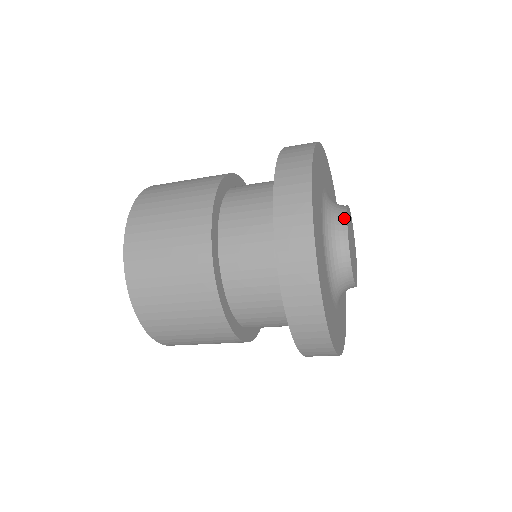
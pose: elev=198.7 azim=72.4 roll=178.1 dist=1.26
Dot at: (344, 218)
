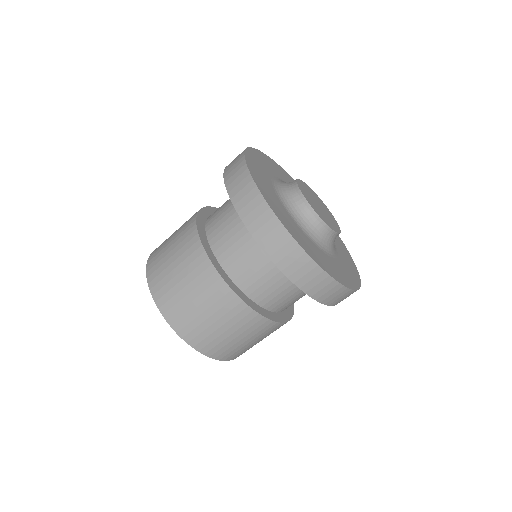
Dot at: (297, 190)
